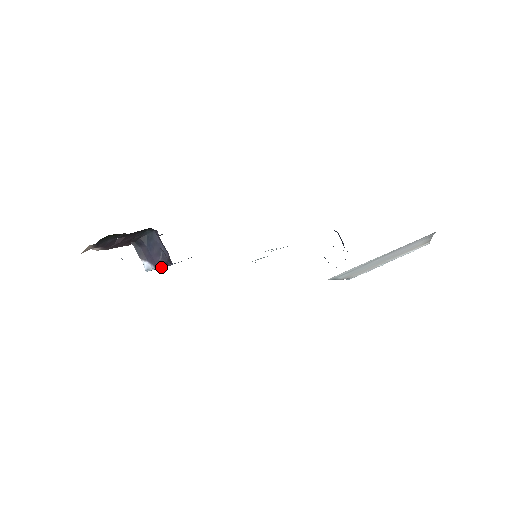
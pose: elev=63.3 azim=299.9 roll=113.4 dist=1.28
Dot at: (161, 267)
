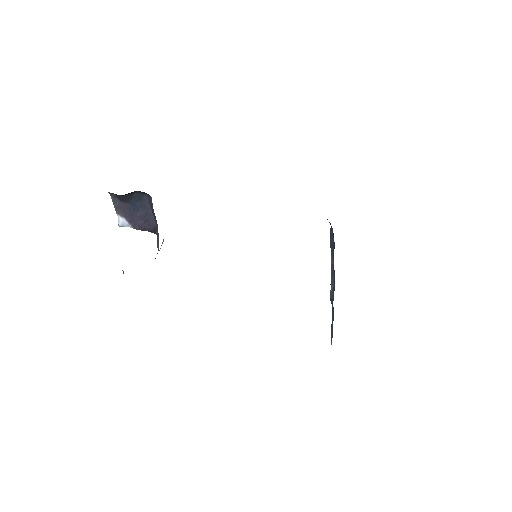
Dot at: (141, 230)
